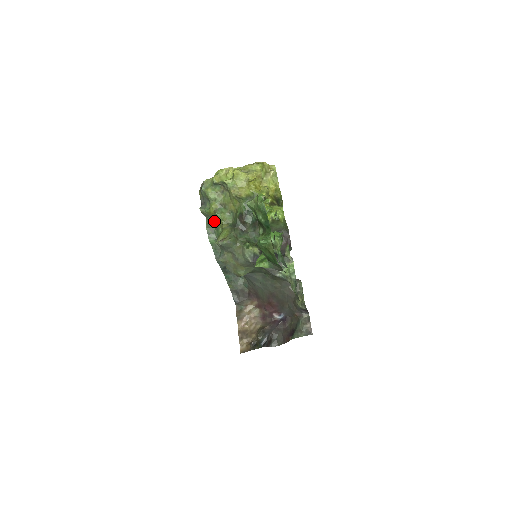
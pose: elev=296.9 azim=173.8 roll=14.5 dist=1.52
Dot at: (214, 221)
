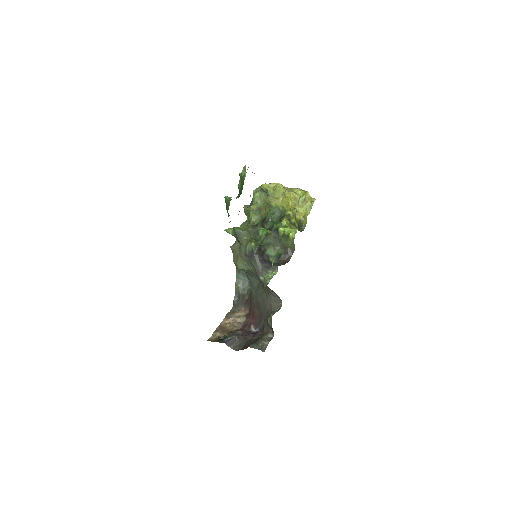
Dot at: occluded
